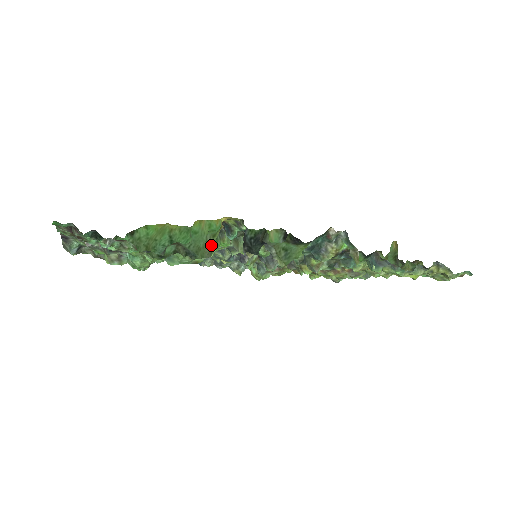
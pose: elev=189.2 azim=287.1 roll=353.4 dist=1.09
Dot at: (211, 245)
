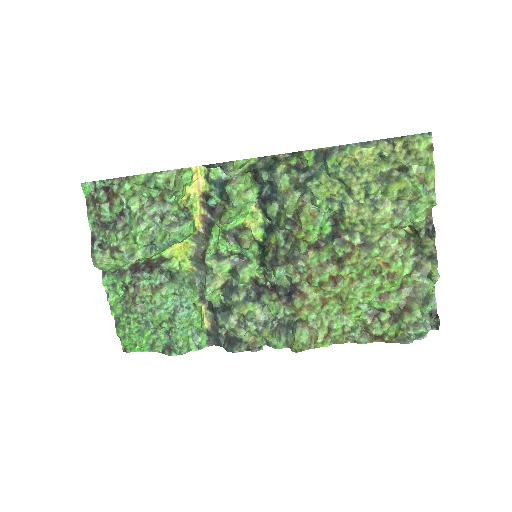
Dot at: (180, 173)
